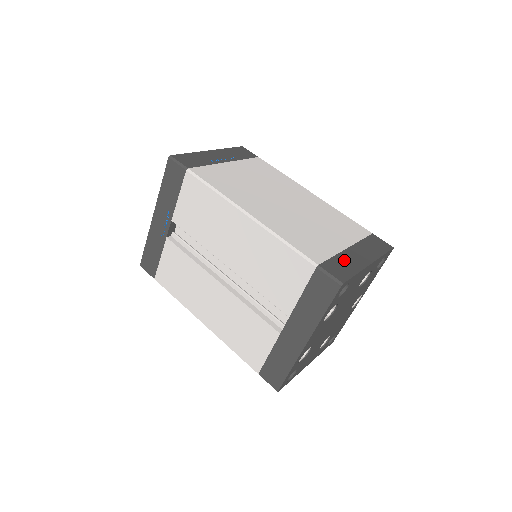
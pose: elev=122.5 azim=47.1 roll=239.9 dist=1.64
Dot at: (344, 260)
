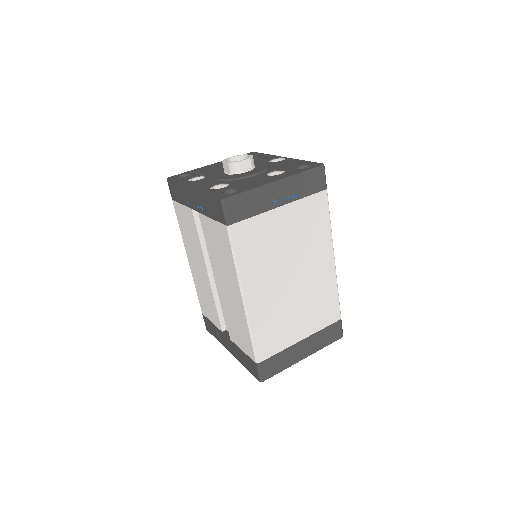
Dot at: (285, 356)
